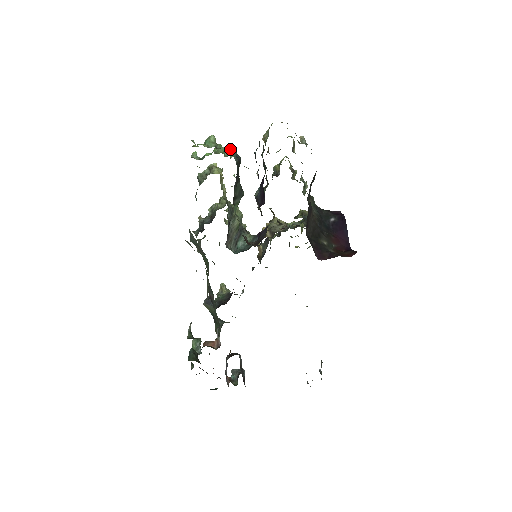
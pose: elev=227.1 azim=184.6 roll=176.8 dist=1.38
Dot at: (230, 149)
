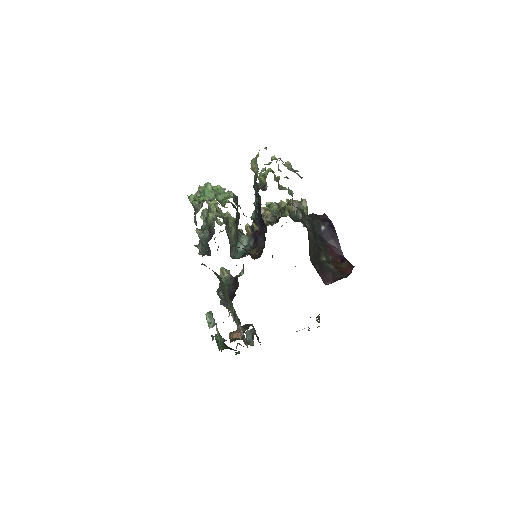
Dot at: (229, 195)
